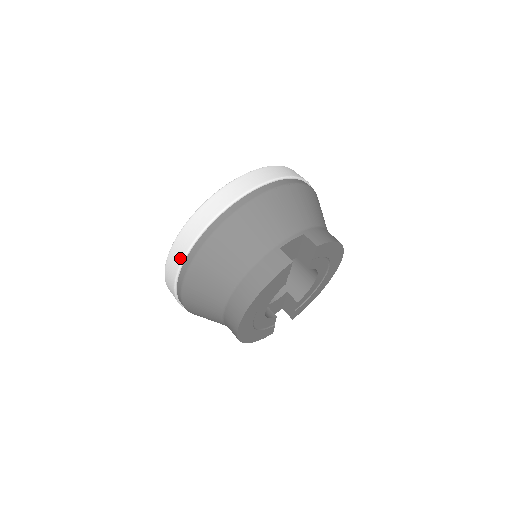
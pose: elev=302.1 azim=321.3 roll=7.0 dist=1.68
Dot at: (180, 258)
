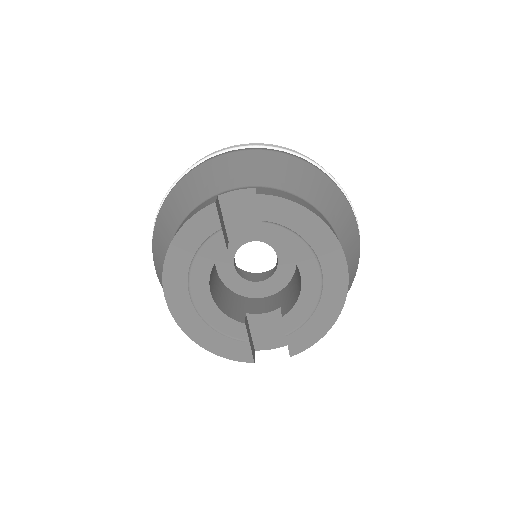
Dot at: (155, 221)
